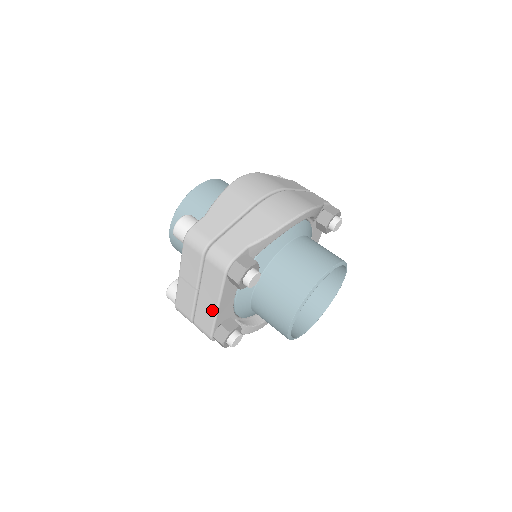
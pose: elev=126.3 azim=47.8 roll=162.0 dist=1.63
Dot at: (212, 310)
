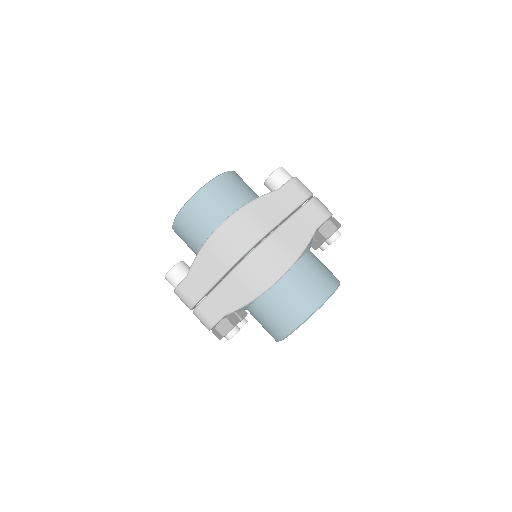
Dot at: occluded
